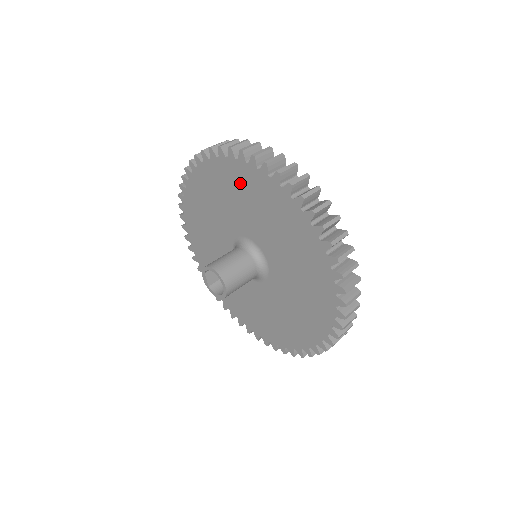
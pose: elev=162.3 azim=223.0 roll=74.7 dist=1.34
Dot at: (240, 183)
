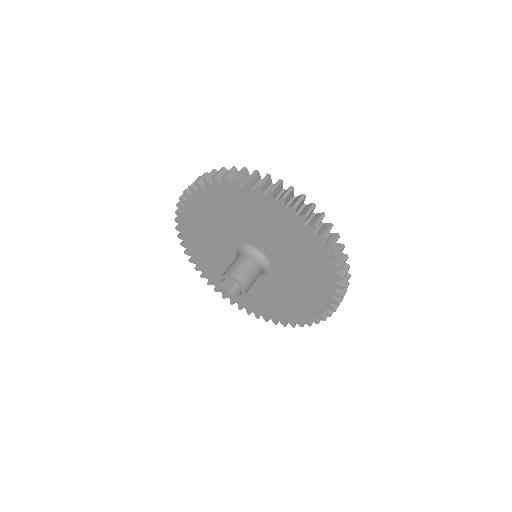
Dot at: (222, 203)
